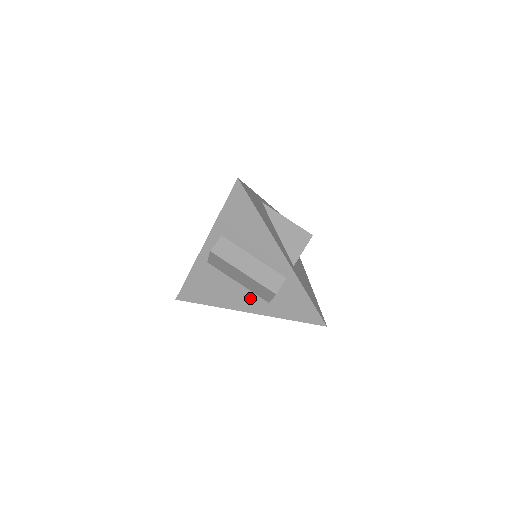
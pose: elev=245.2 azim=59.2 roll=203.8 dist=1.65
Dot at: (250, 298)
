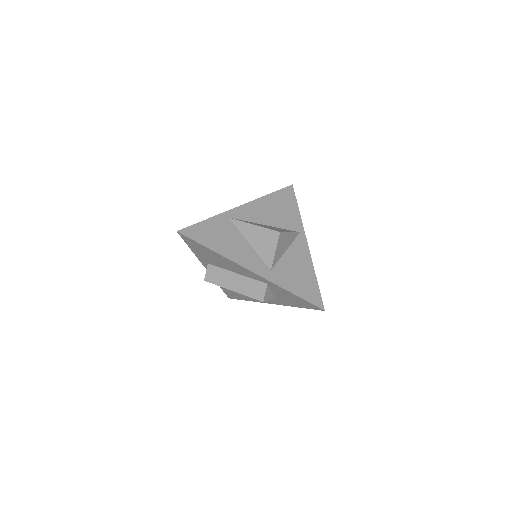
Dot at: occluded
